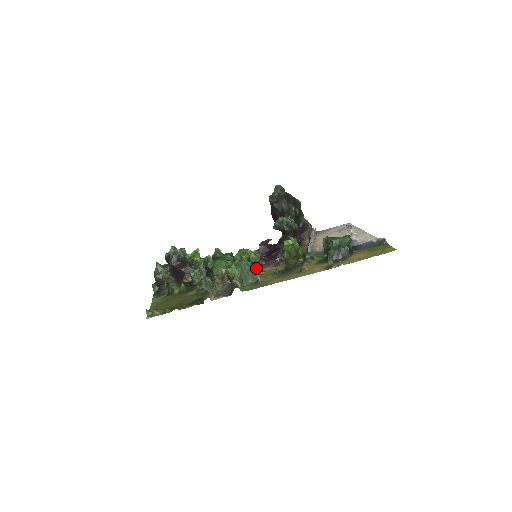
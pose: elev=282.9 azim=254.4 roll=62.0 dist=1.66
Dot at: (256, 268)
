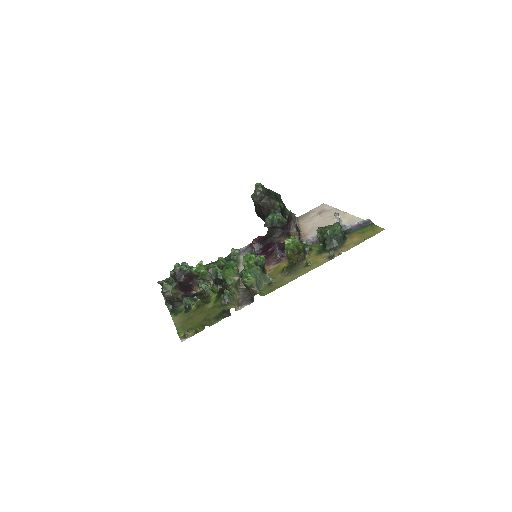
Dot at: (264, 270)
